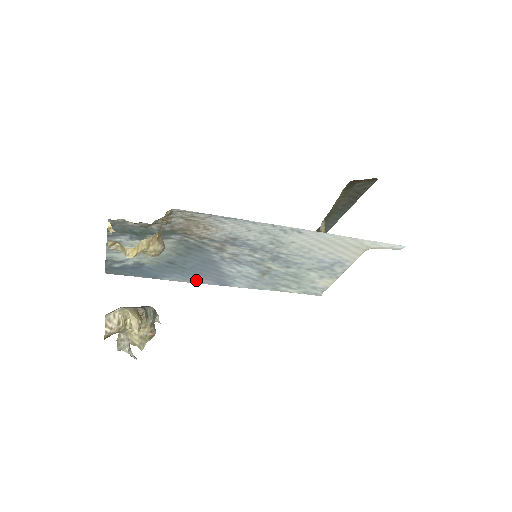
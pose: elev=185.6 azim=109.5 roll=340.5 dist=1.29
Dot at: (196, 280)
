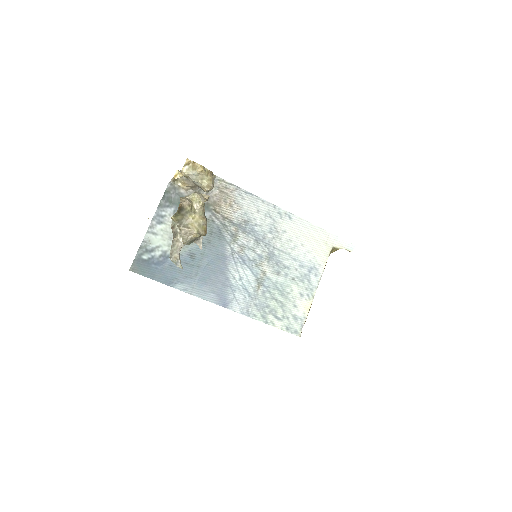
Dot at: (203, 292)
